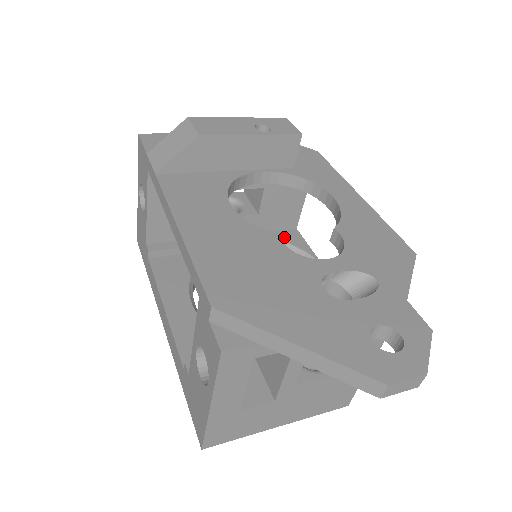
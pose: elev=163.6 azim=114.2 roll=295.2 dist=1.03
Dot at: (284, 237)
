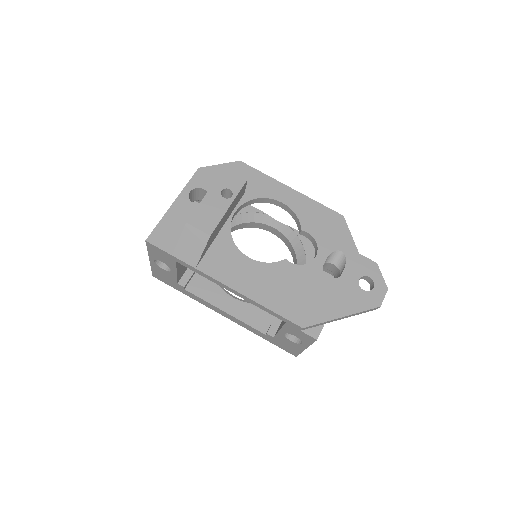
Dot at: occluded
